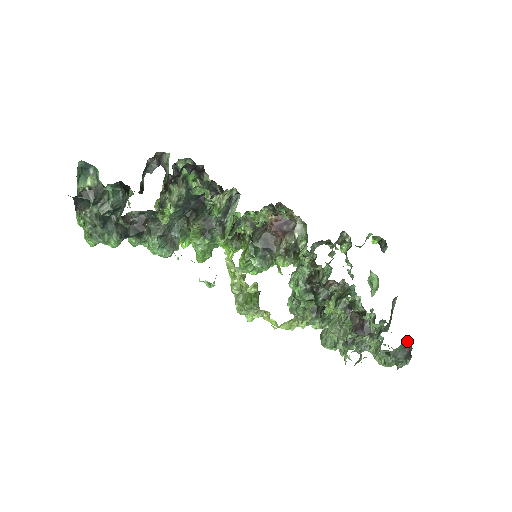
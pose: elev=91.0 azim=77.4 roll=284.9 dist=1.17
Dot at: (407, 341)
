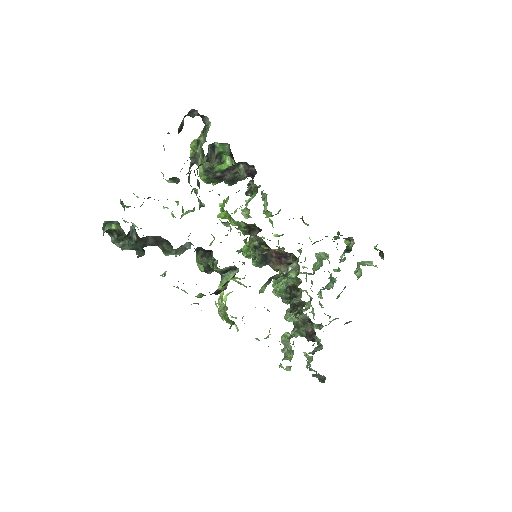
Dot at: (325, 377)
